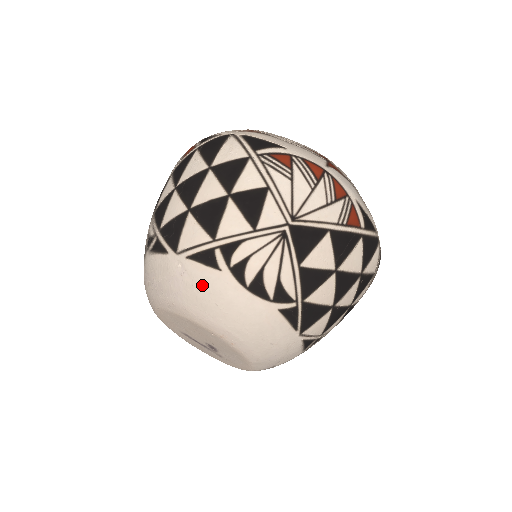
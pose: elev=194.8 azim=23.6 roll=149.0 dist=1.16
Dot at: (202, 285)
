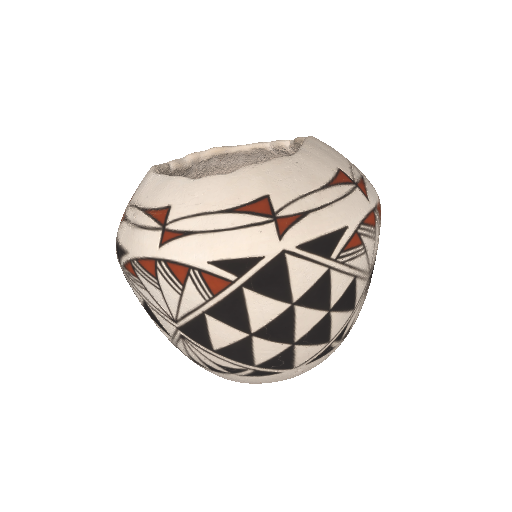
Dot at: occluded
